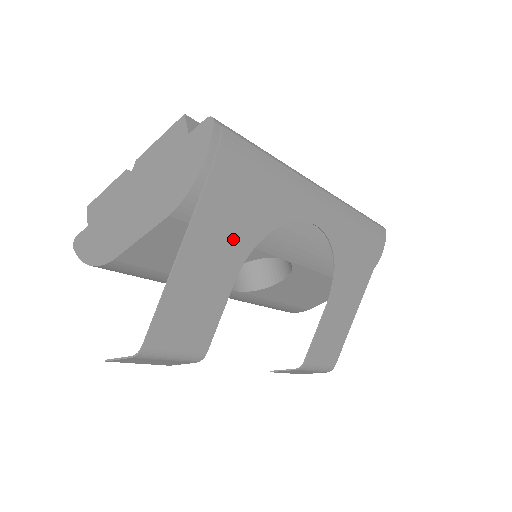
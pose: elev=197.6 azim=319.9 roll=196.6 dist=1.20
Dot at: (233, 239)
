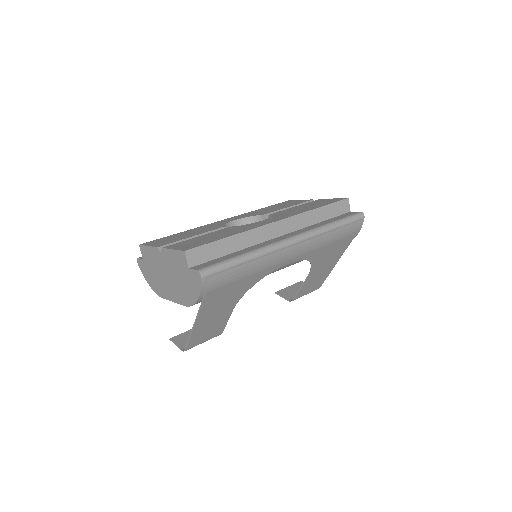
Dot at: (227, 302)
